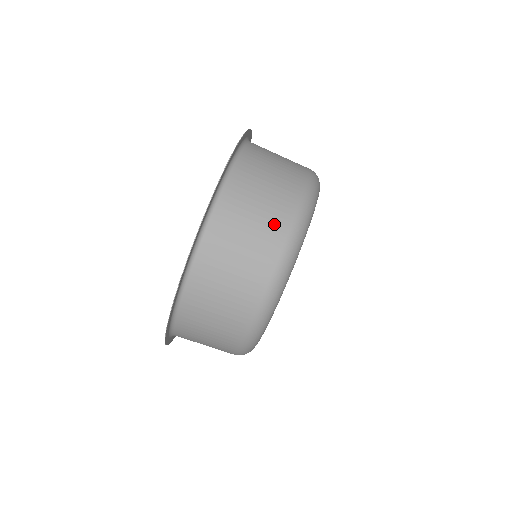
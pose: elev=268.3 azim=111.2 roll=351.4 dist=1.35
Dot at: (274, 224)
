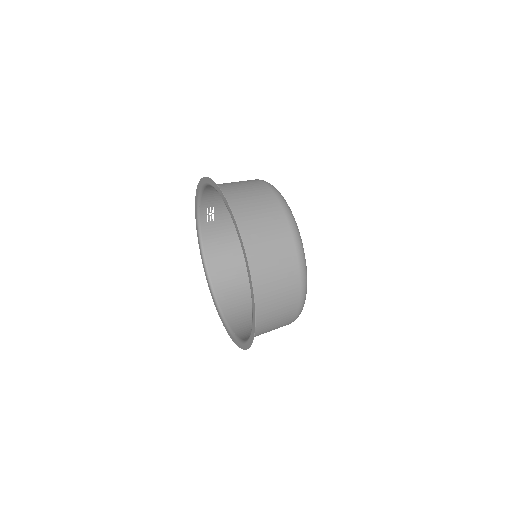
Dot at: (259, 188)
